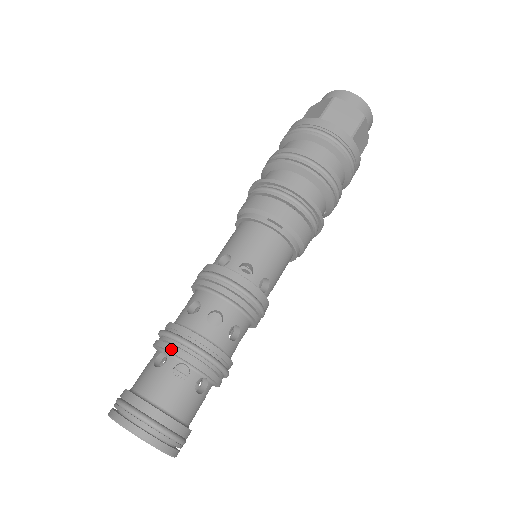
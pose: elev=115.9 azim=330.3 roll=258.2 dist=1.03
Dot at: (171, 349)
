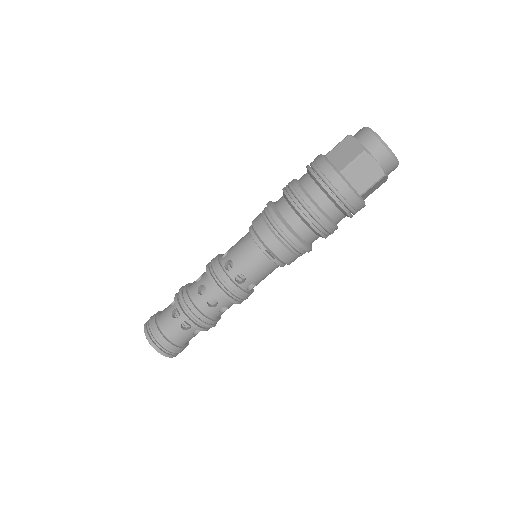
Dot at: (182, 314)
